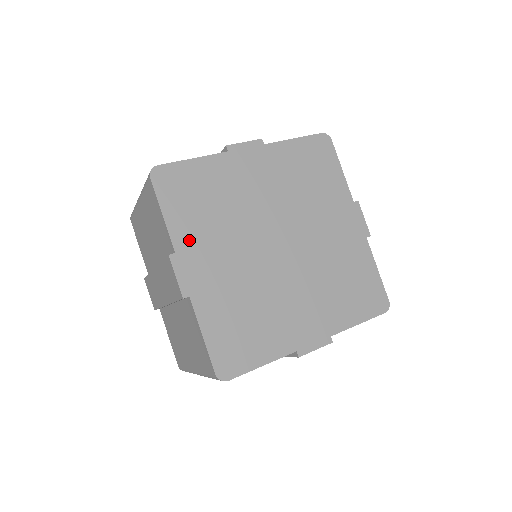
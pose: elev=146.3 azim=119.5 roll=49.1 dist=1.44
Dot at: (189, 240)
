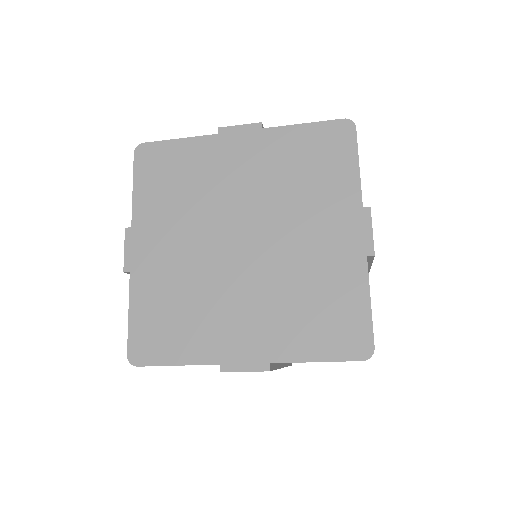
Dot at: (148, 217)
